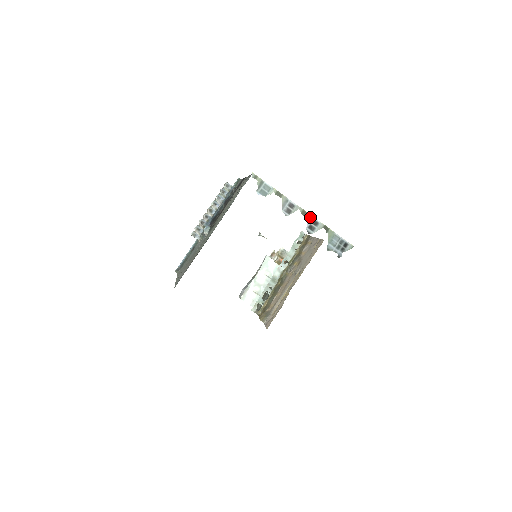
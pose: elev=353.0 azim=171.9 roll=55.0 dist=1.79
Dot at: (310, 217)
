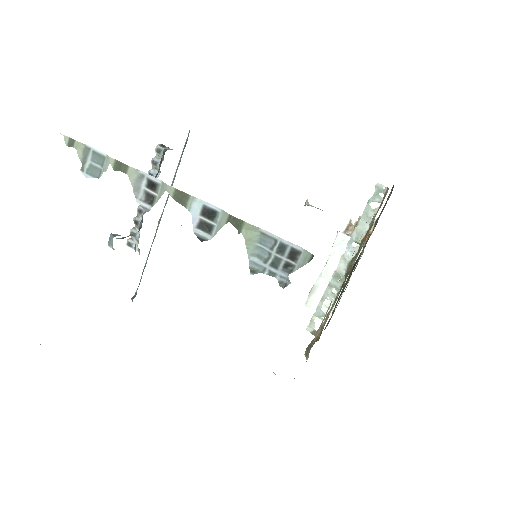
Dot at: (195, 203)
